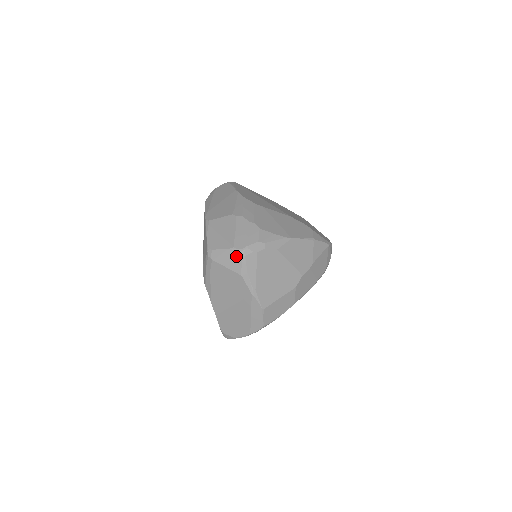
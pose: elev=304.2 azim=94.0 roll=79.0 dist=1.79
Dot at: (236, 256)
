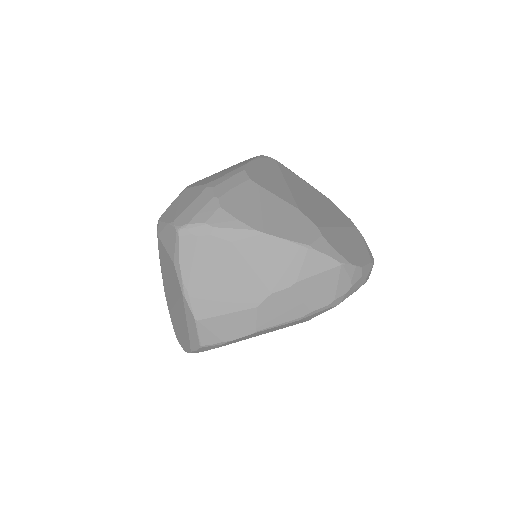
Dot at: (172, 235)
